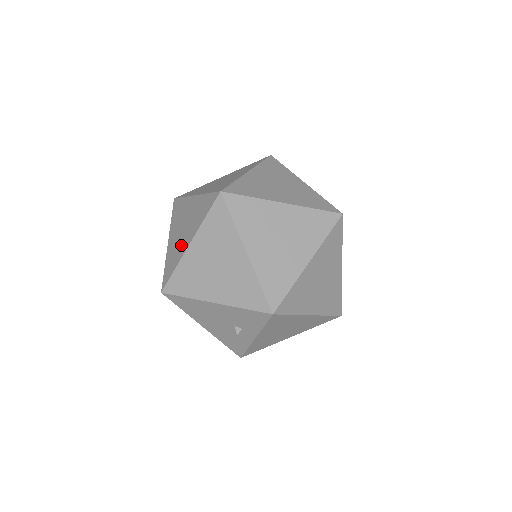
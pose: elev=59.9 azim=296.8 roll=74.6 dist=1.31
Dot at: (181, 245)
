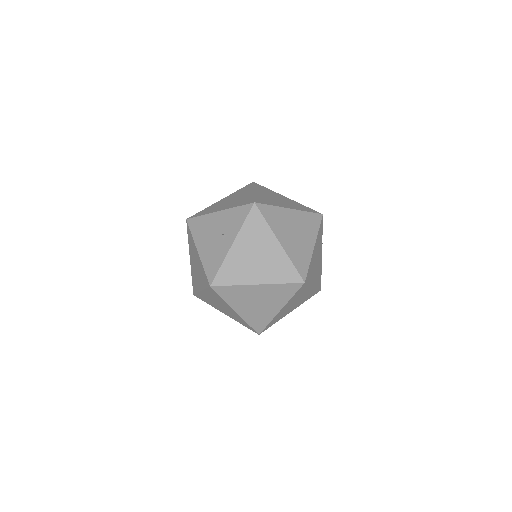
Dot at: occluded
